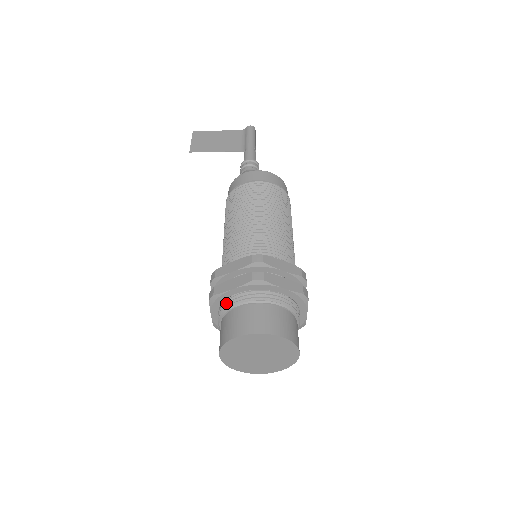
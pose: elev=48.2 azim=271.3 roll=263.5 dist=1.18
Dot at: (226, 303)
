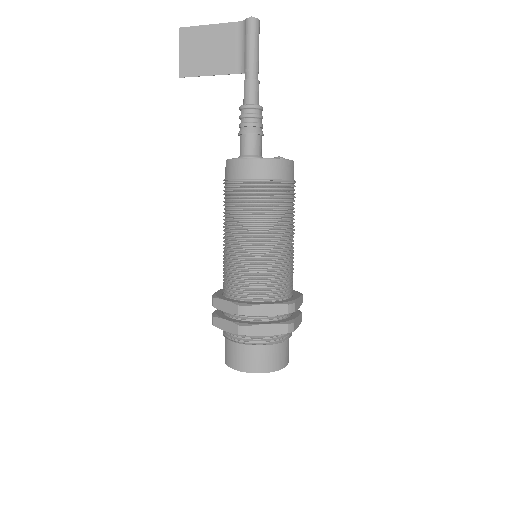
Dot at: occluded
